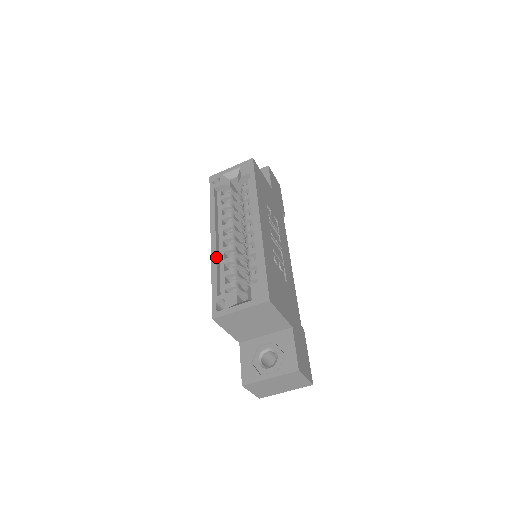
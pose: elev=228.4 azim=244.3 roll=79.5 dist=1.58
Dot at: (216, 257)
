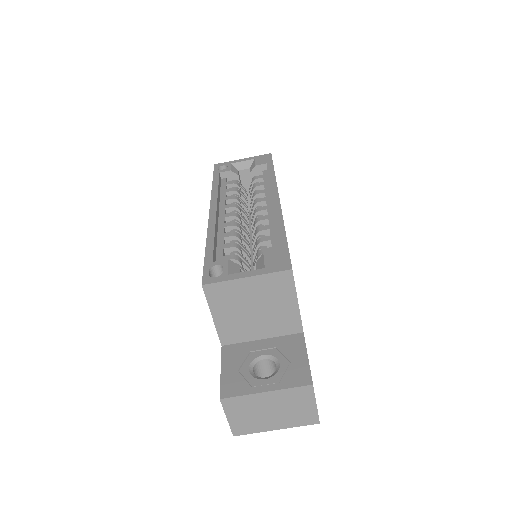
Dot at: (215, 227)
